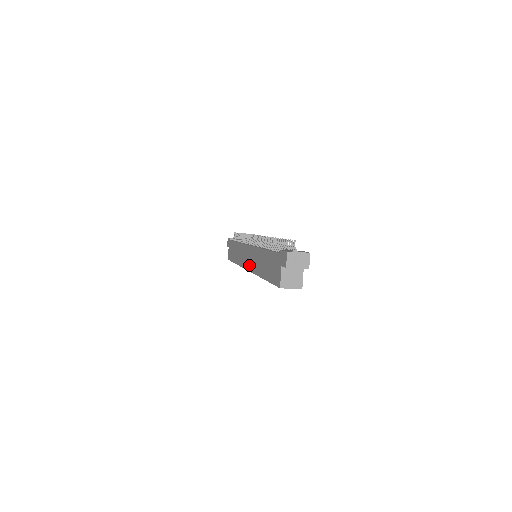
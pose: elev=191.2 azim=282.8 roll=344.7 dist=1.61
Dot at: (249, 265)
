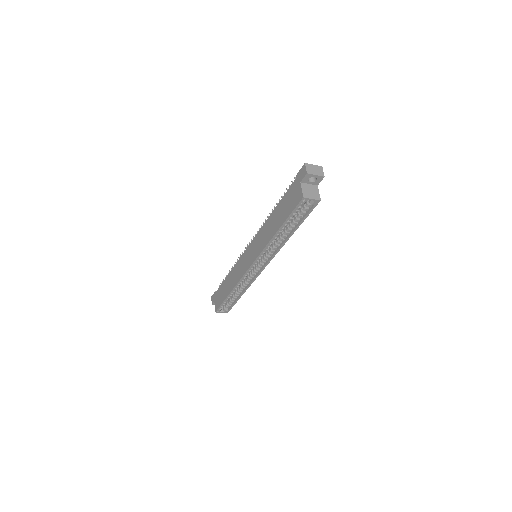
Dot at: (253, 257)
